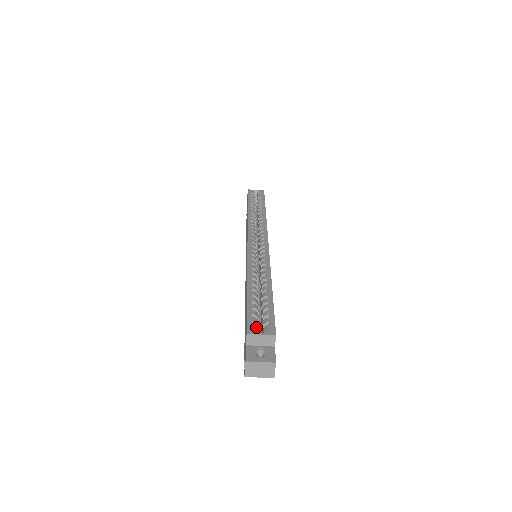
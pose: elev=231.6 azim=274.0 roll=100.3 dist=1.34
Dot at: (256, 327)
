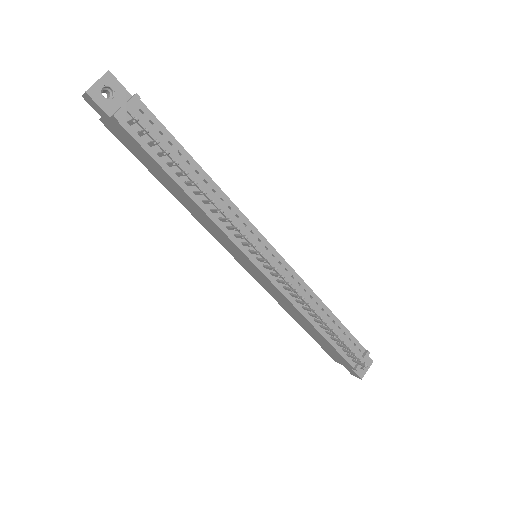
Dot at: occluded
